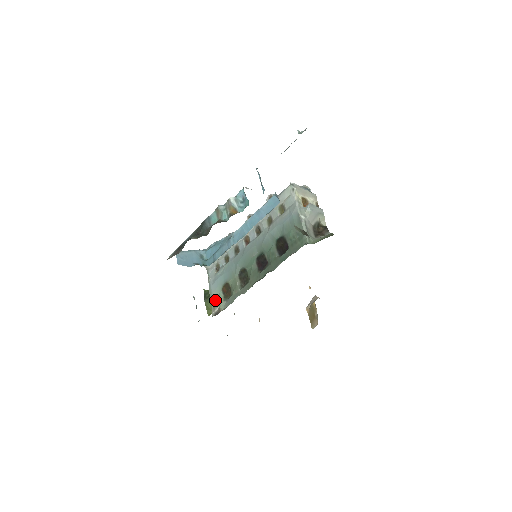
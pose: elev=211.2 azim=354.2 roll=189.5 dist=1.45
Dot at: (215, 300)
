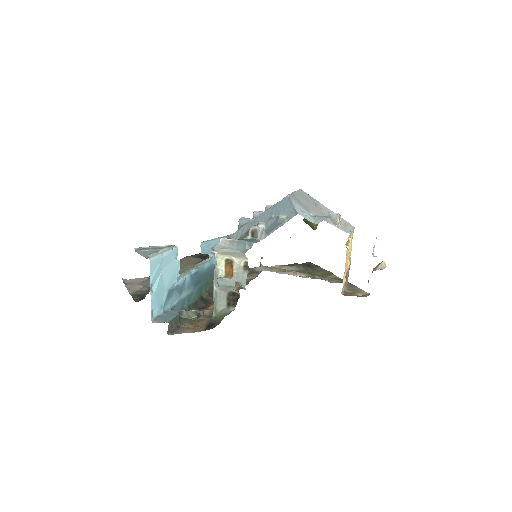
Dot at: occluded
